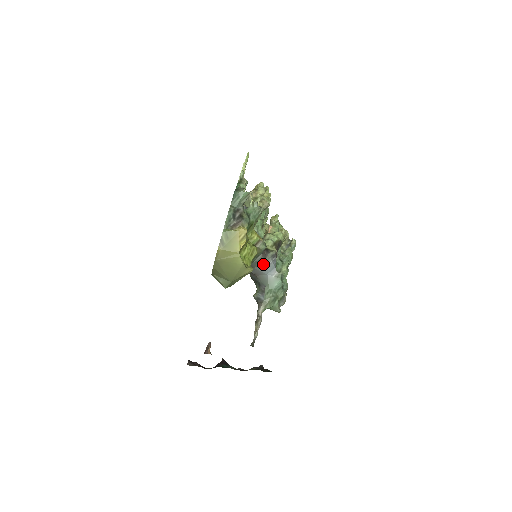
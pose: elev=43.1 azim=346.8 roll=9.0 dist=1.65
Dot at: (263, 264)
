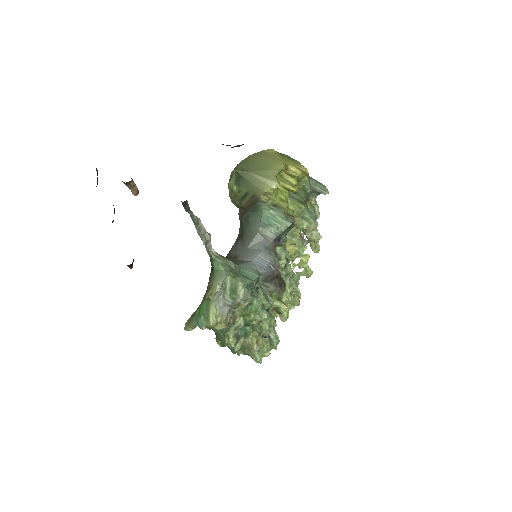
Dot at: (261, 251)
